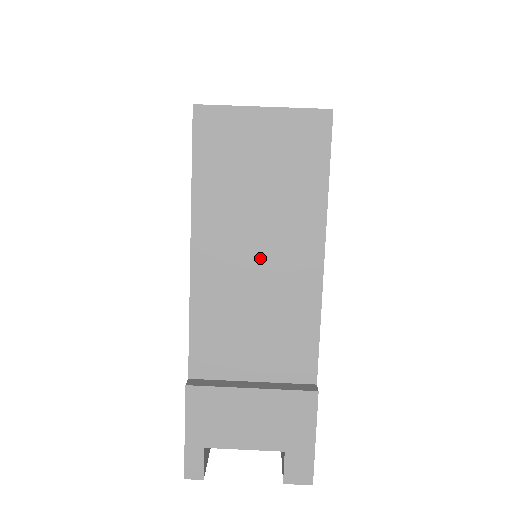
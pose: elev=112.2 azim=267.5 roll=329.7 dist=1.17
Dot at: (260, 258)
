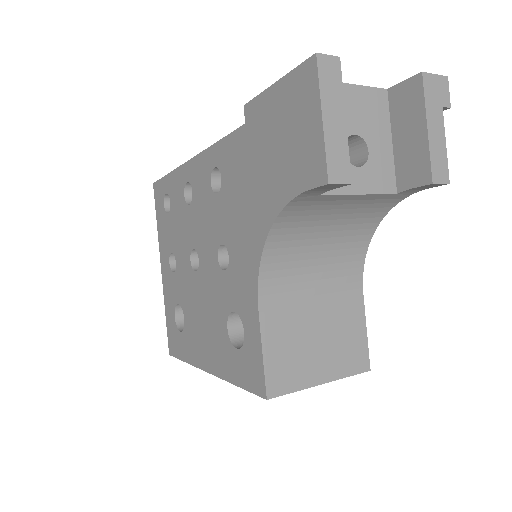
Dot at: occluded
